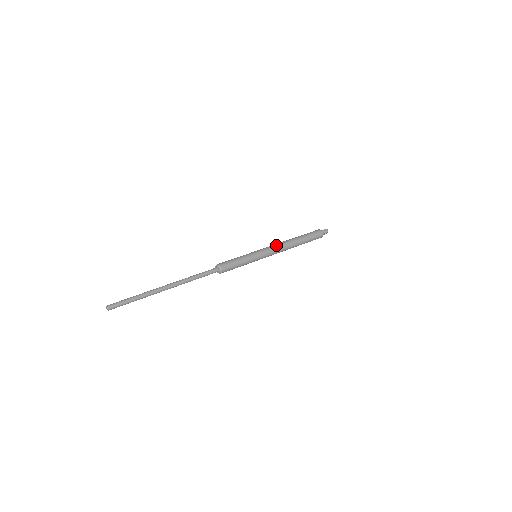
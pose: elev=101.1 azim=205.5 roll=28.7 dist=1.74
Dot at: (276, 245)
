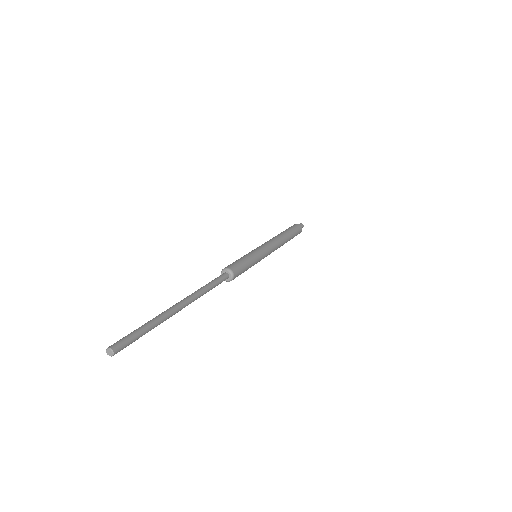
Dot at: (270, 241)
